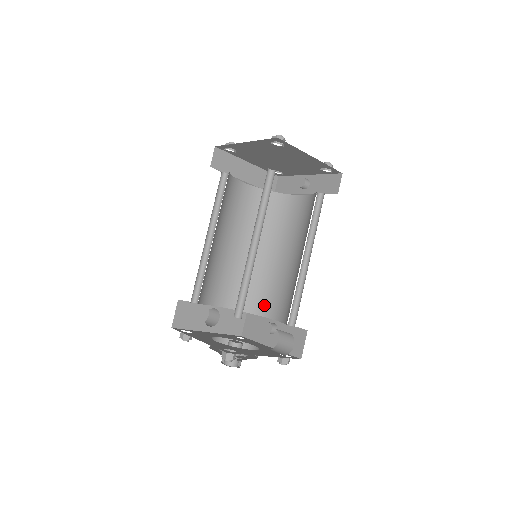
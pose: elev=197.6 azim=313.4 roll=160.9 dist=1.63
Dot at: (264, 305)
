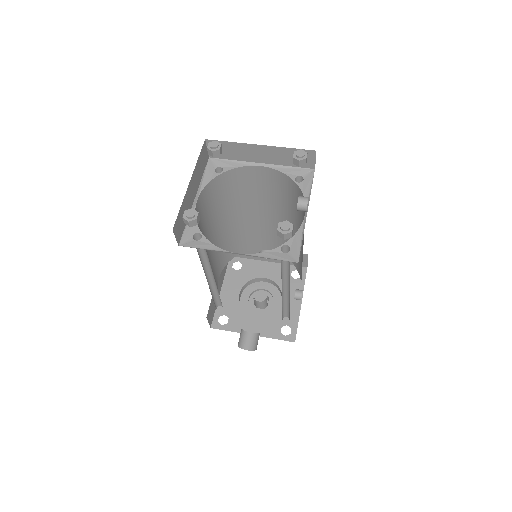
Dot at: (300, 272)
